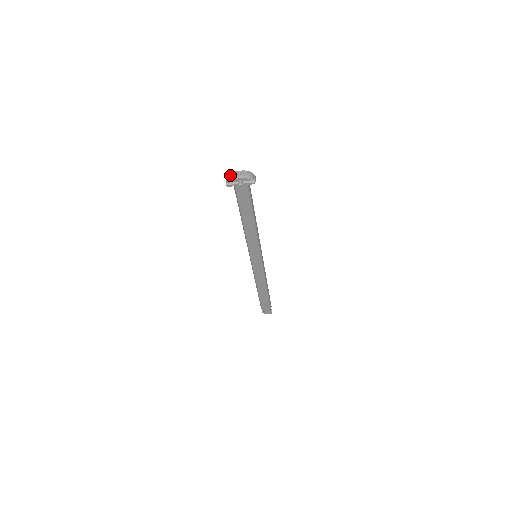
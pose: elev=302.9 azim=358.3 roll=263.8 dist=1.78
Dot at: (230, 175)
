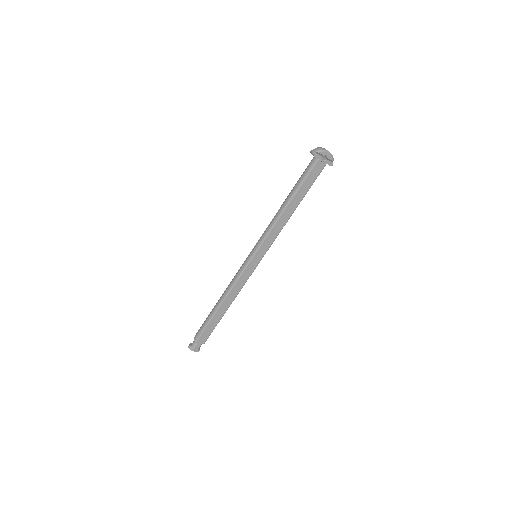
Dot at: (320, 148)
